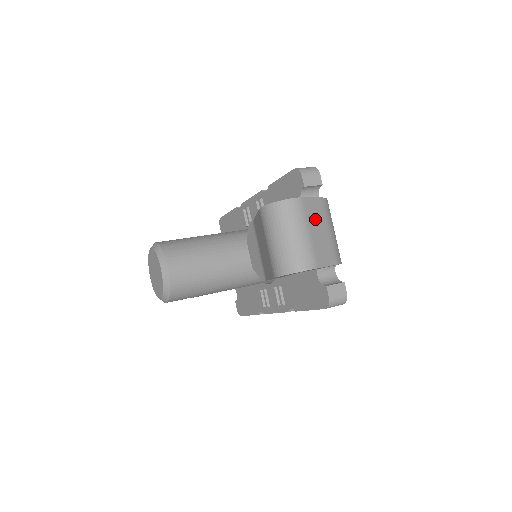
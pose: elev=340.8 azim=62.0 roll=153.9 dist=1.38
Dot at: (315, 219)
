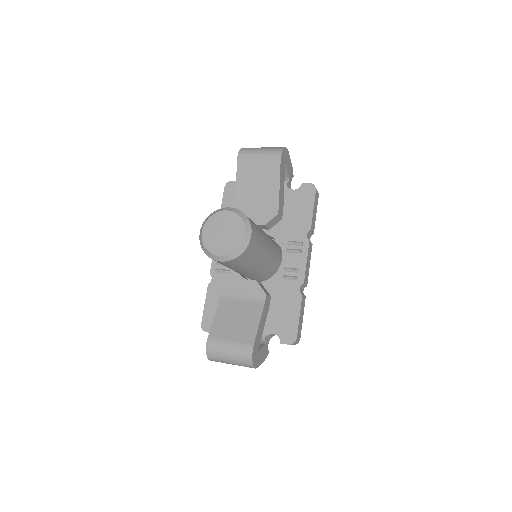
Dot at: occluded
